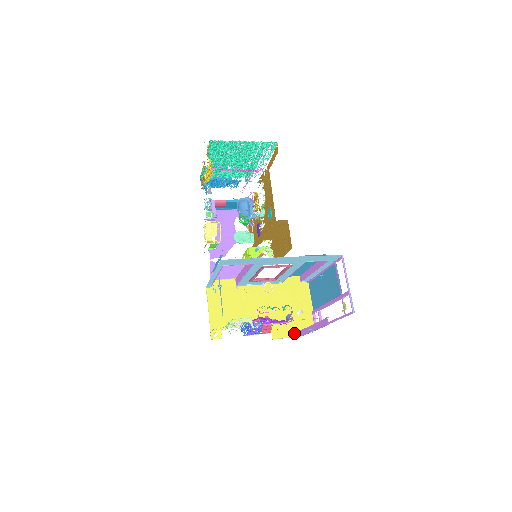
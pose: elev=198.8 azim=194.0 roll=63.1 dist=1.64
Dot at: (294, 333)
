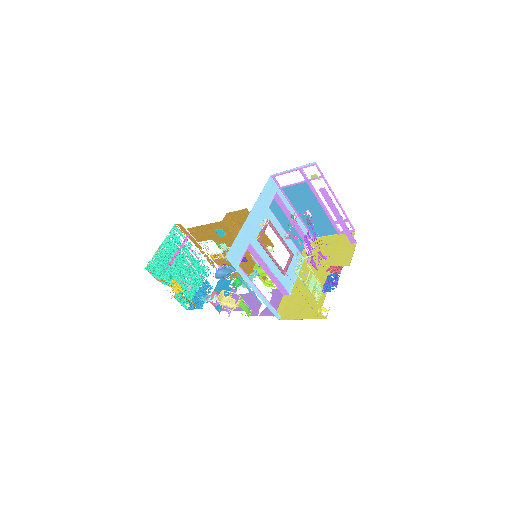
Dot at: (351, 248)
